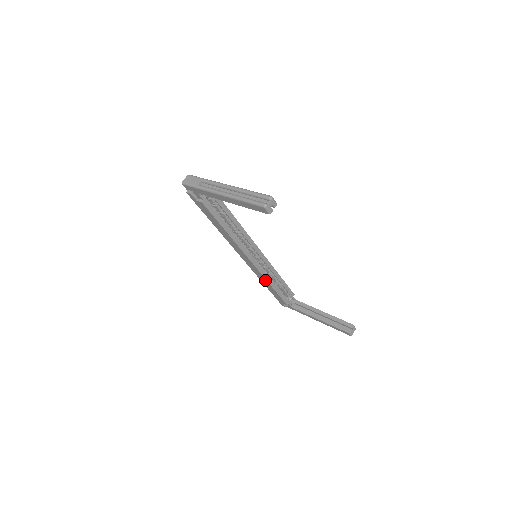
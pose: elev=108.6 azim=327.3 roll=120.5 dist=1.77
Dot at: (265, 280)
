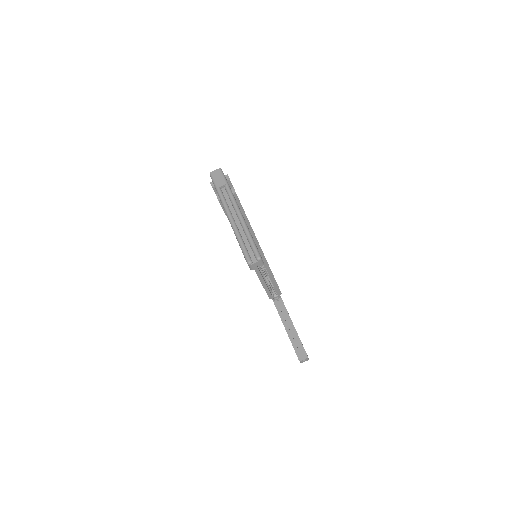
Dot at: occluded
